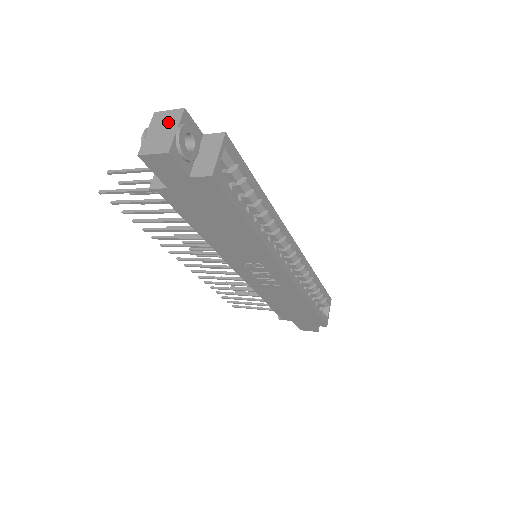
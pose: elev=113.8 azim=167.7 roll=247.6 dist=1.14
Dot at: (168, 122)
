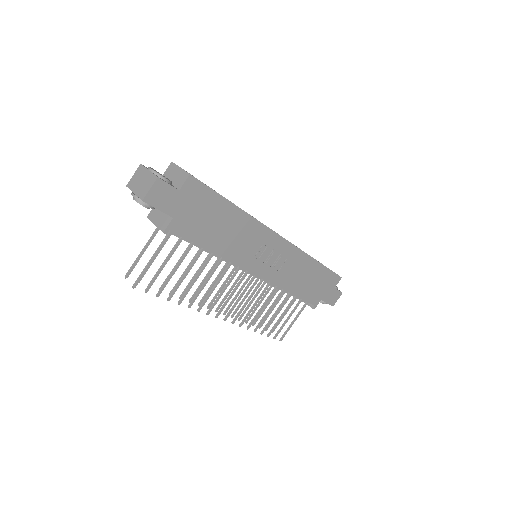
Dot at: (140, 176)
